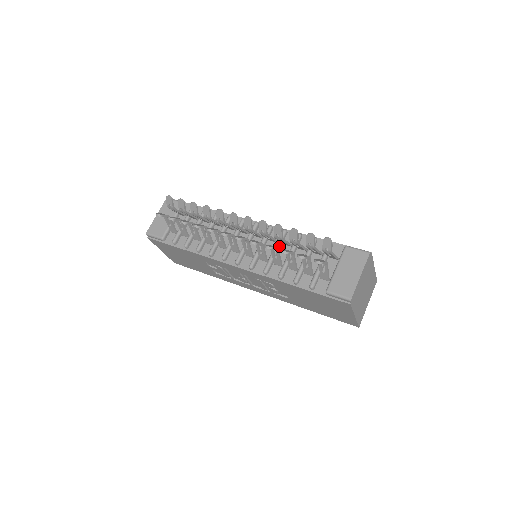
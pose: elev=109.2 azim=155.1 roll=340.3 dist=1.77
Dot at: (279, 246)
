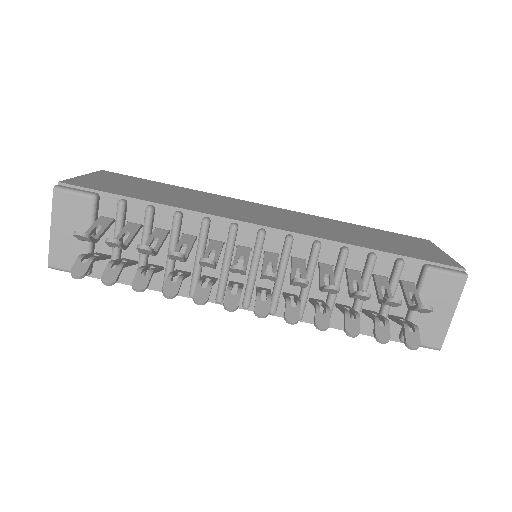
Dot at: (313, 274)
